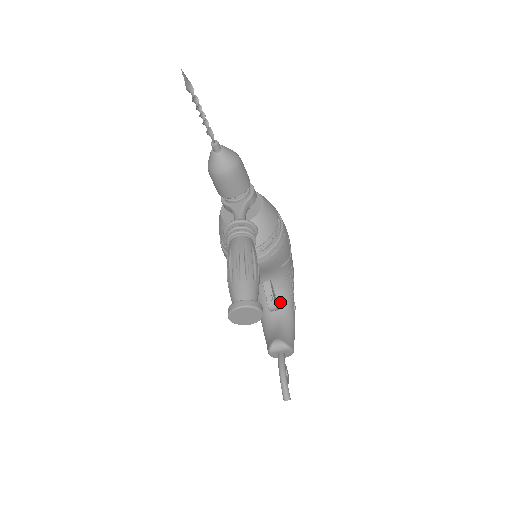
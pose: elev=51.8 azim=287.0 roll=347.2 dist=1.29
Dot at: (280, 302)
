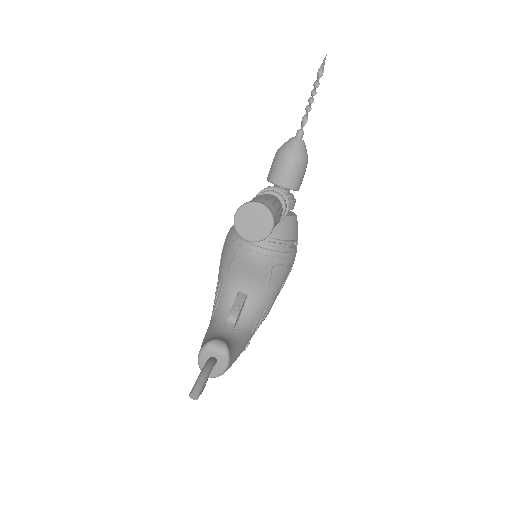
Dot at: (240, 325)
